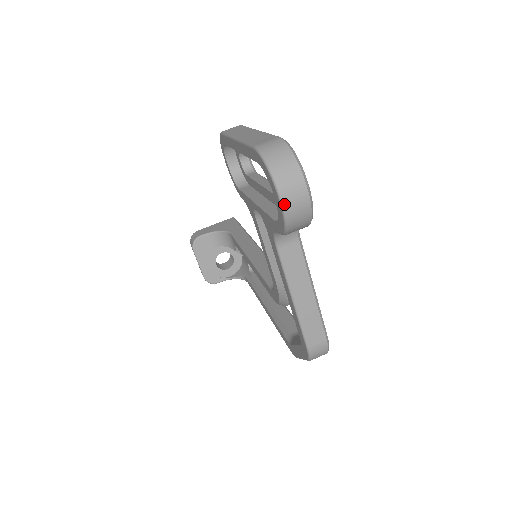
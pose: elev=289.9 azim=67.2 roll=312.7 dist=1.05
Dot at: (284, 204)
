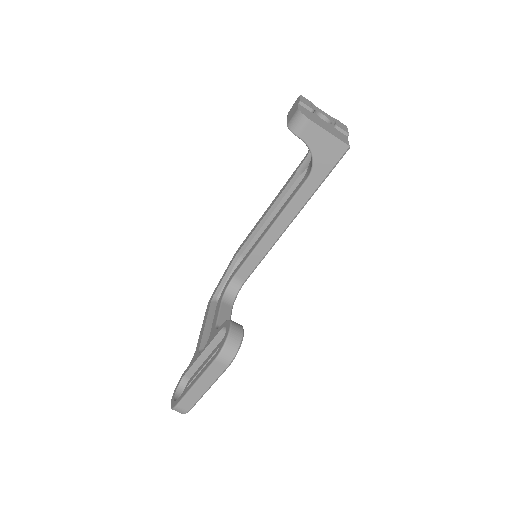
Dot at: occluded
